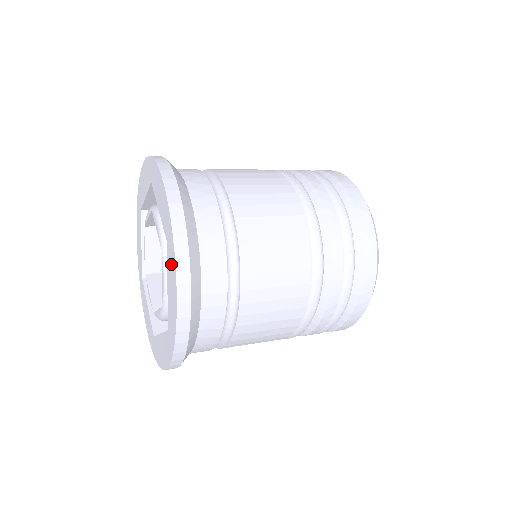
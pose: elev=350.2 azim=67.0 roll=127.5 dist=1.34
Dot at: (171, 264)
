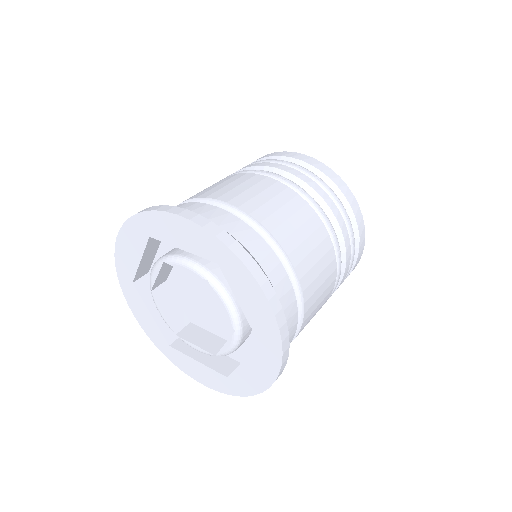
Dot at: (238, 276)
